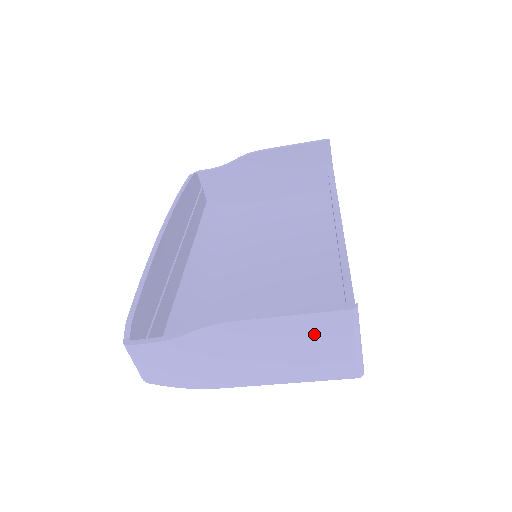
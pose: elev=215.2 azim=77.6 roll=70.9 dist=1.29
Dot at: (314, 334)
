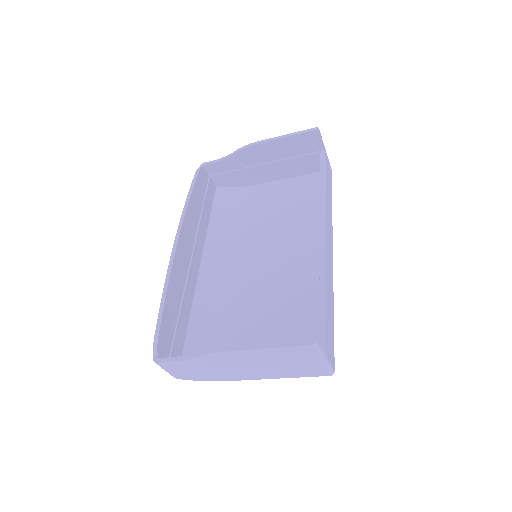
Dot at: (289, 356)
